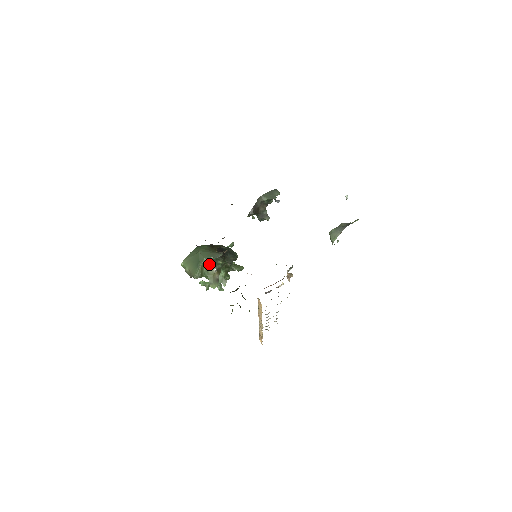
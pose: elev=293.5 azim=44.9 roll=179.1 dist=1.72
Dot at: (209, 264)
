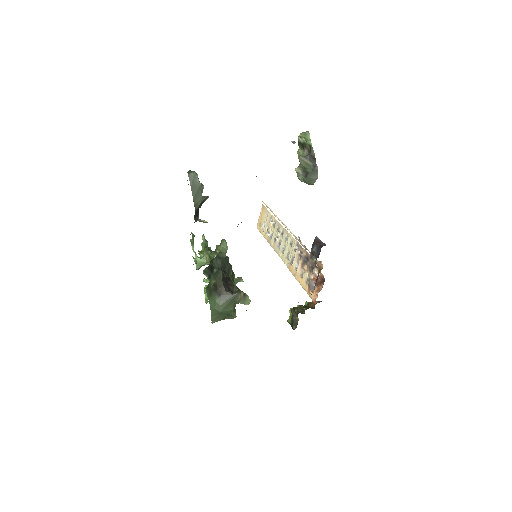
Dot at: occluded
